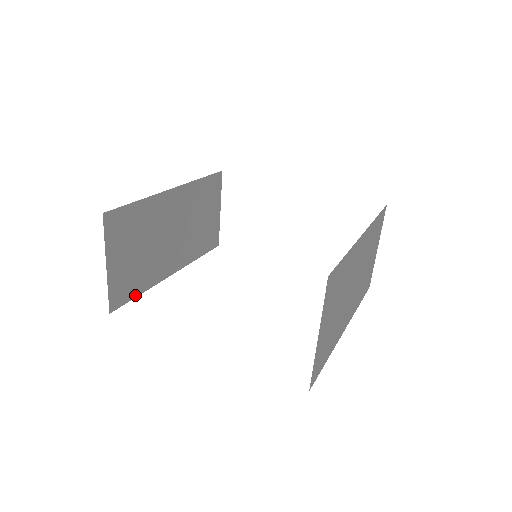
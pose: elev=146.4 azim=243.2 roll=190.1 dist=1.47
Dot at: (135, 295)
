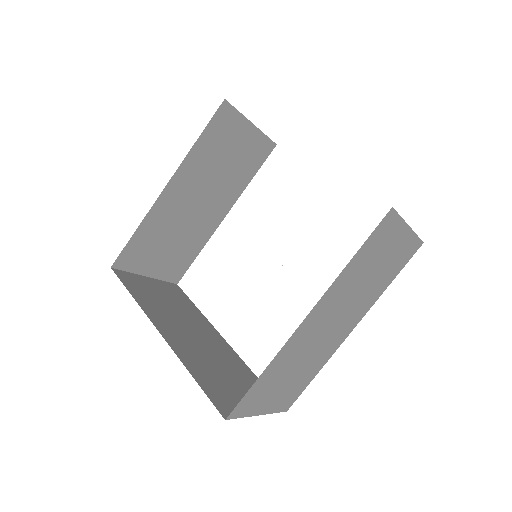
Dot at: (193, 259)
